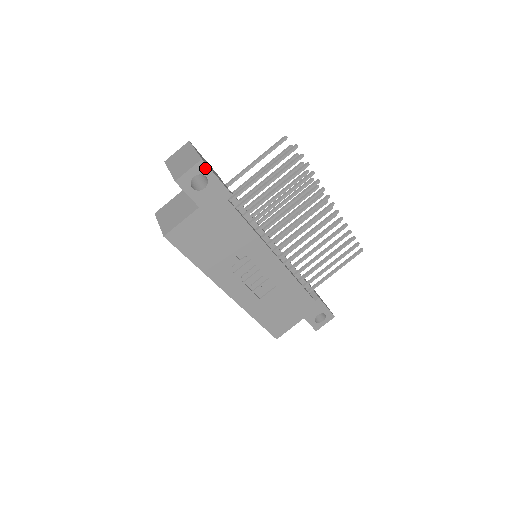
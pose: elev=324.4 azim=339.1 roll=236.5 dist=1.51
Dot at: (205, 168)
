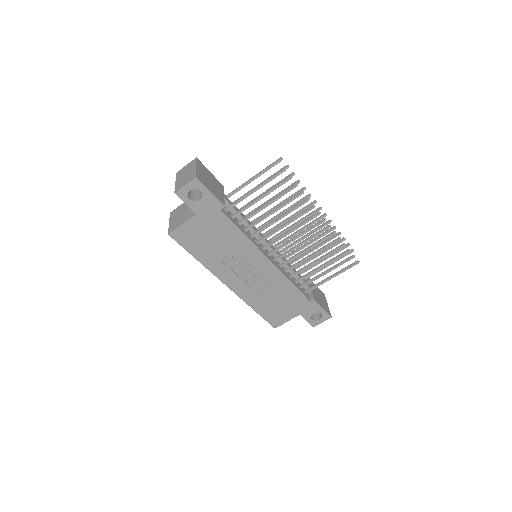
Dot at: (199, 184)
